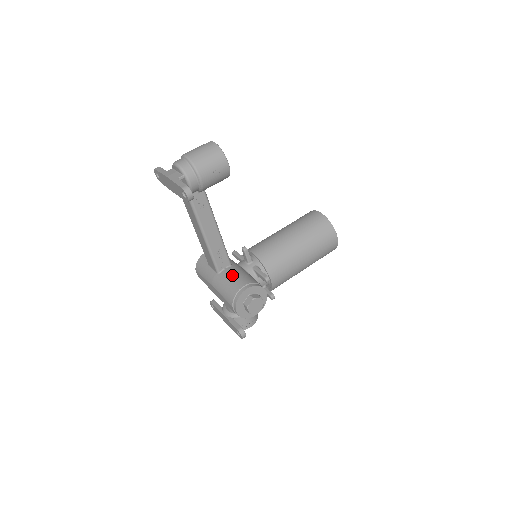
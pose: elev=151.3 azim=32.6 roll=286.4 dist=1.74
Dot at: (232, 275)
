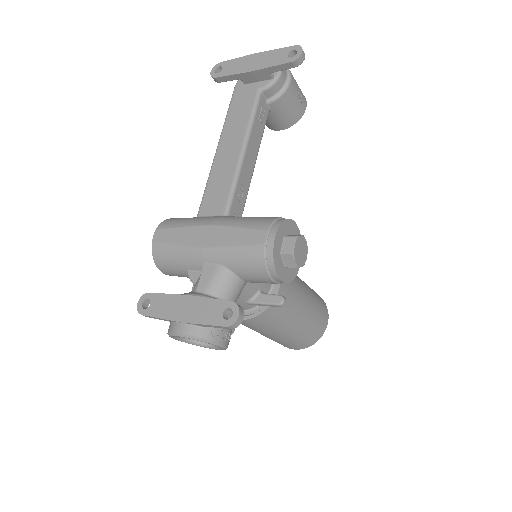
Dot at: occluded
